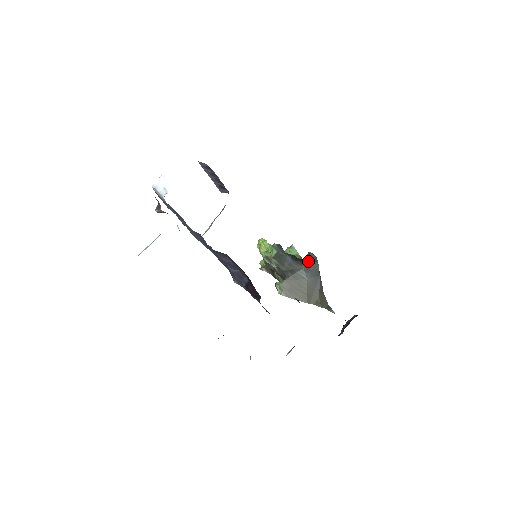
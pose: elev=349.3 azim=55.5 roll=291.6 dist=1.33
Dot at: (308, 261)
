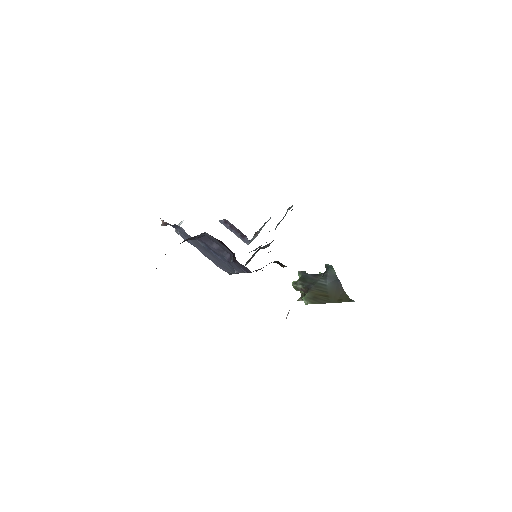
Dot at: (326, 271)
